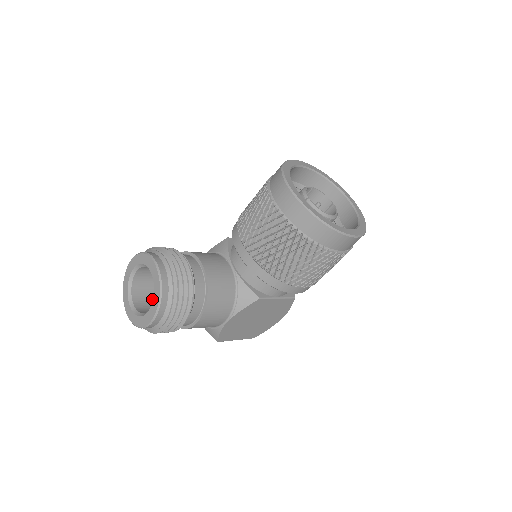
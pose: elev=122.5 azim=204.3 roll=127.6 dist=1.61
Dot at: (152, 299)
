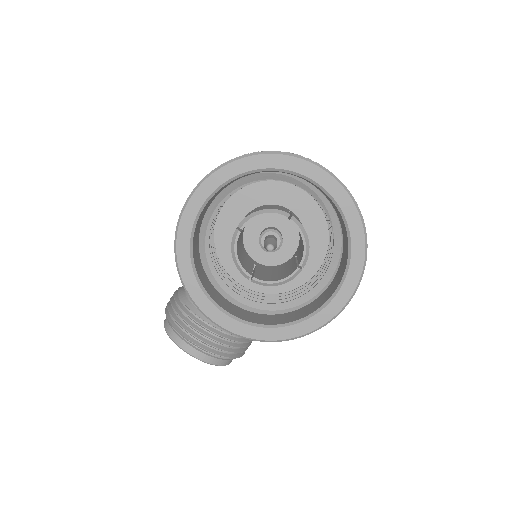
Dot at: occluded
